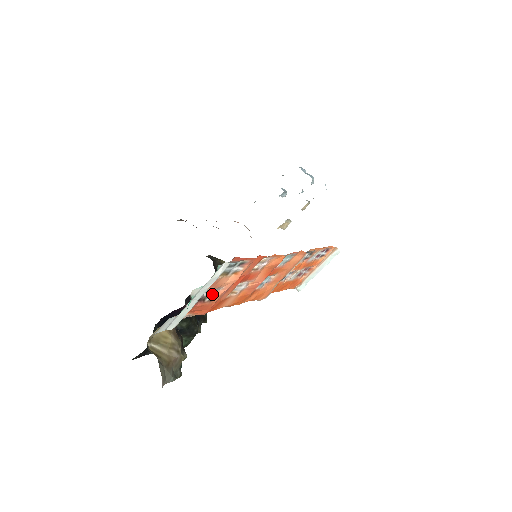
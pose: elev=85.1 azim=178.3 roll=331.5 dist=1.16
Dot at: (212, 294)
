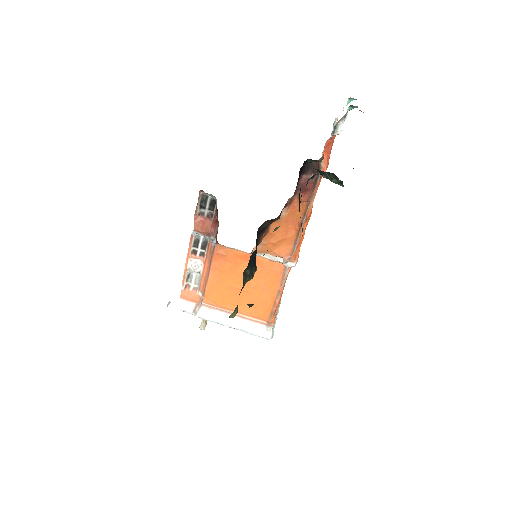
Dot at: occluded
